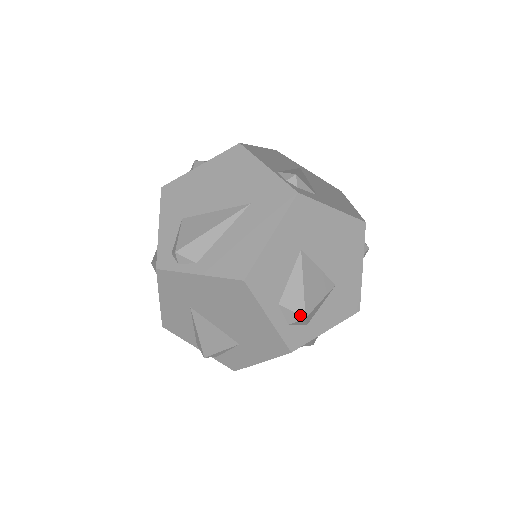
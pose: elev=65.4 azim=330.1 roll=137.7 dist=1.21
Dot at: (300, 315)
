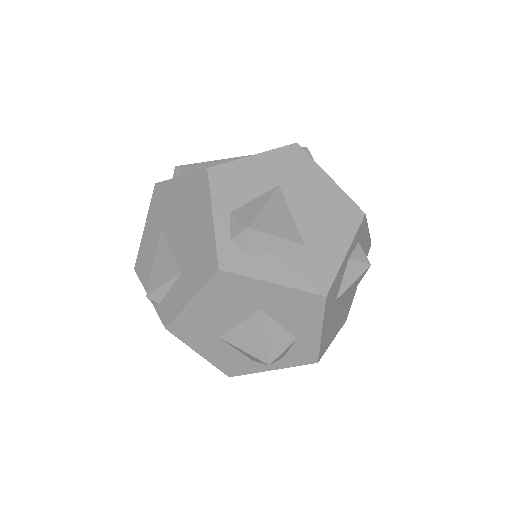
Dot at: (244, 224)
